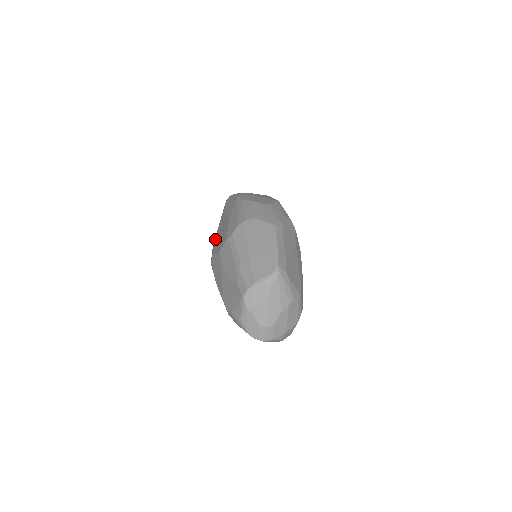
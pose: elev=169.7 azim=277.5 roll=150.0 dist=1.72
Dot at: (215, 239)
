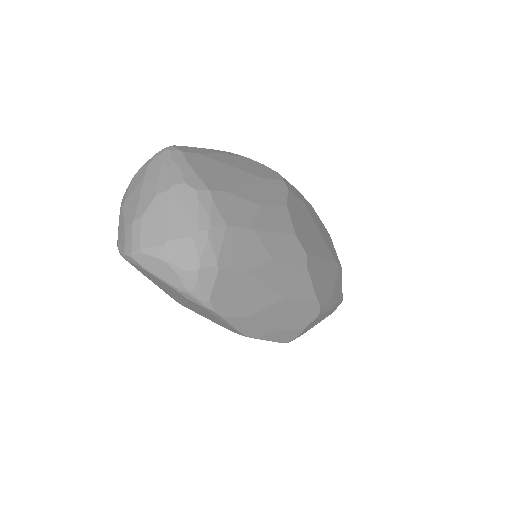
Dot at: occluded
